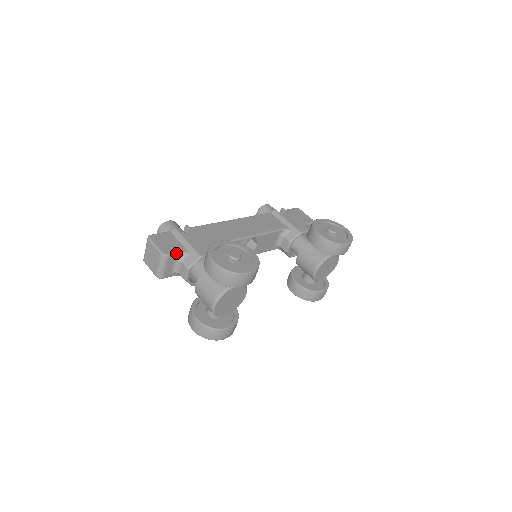
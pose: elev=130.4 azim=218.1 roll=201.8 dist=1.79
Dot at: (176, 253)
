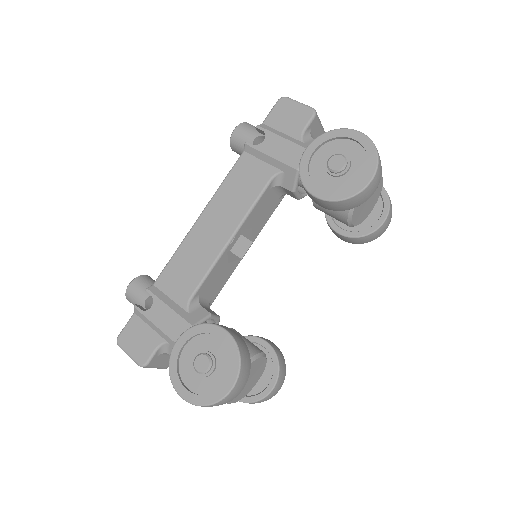
Dot at: (153, 353)
